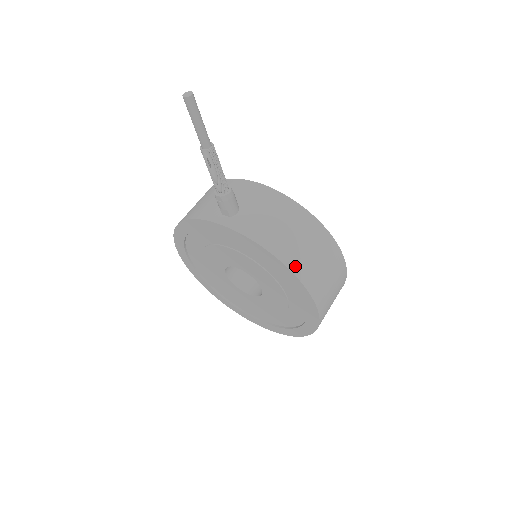
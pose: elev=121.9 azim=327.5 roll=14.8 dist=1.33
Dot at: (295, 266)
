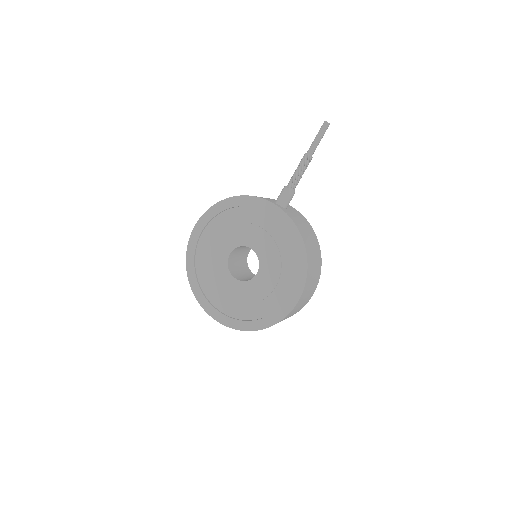
Dot at: (309, 256)
